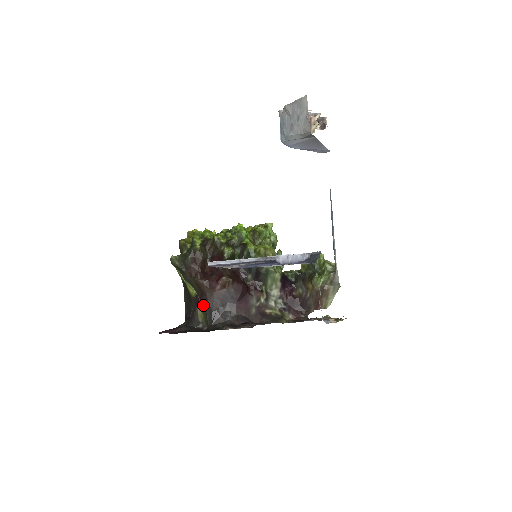
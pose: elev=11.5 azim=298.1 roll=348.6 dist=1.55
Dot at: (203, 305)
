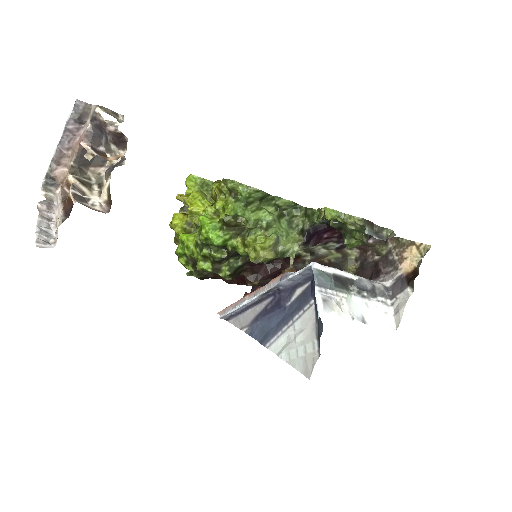
Dot at: occluded
